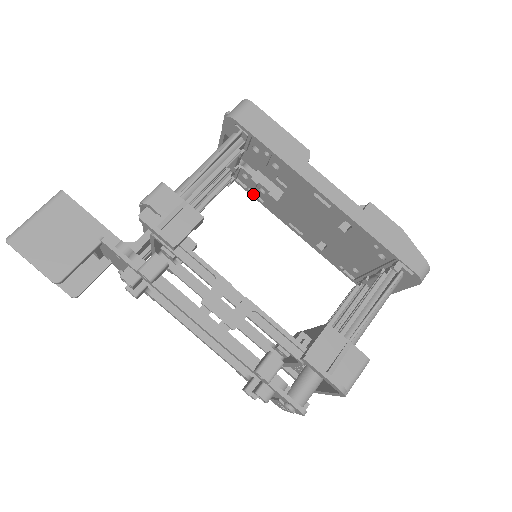
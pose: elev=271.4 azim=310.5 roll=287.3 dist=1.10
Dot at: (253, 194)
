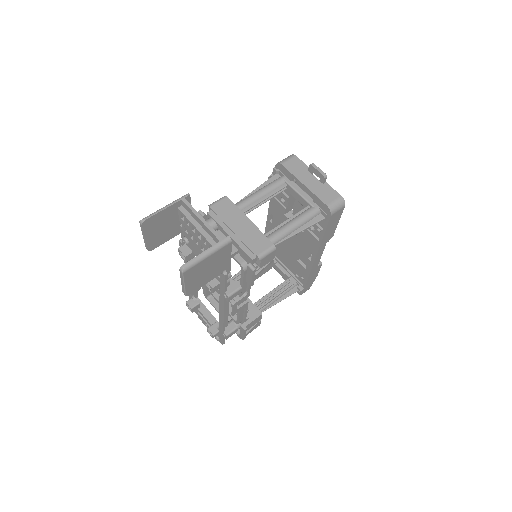
Dot at: occluded
